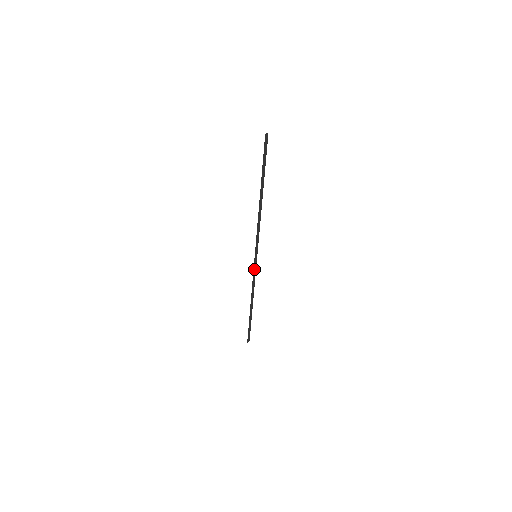
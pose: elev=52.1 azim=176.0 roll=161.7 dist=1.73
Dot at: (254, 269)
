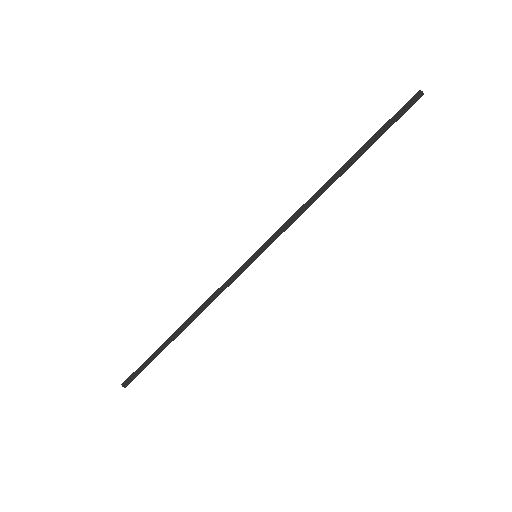
Dot at: (236, 273)
